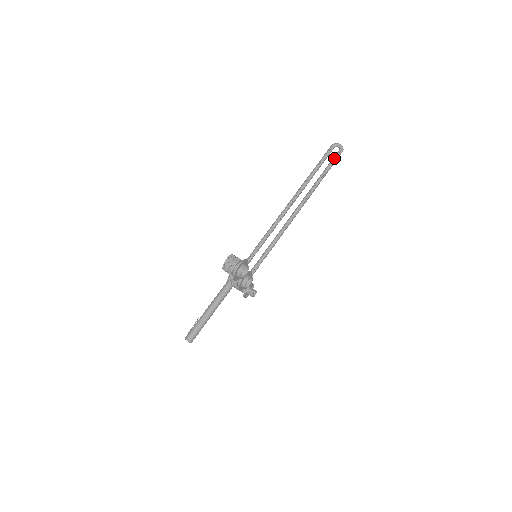
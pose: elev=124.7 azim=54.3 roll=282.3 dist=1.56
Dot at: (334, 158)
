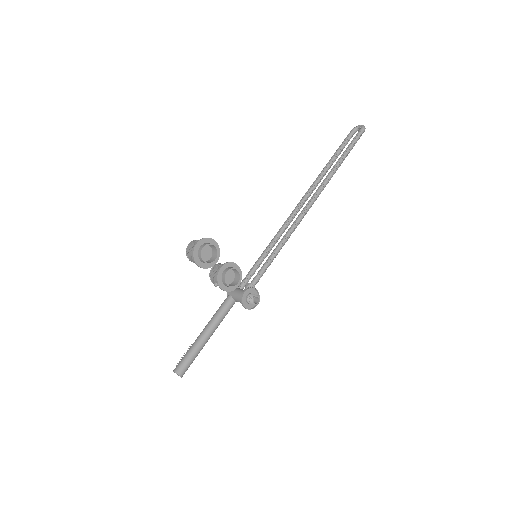
Dot at: (353, 139)
